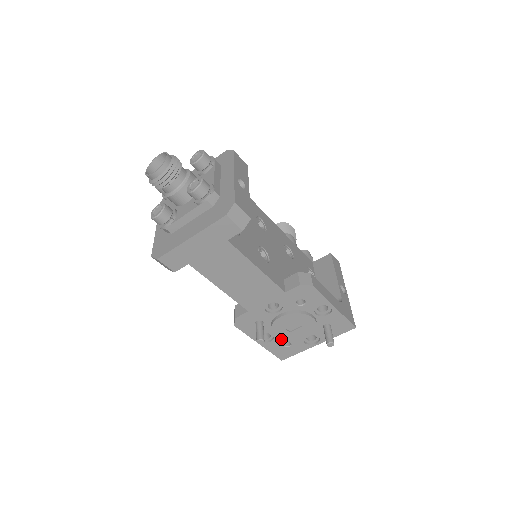
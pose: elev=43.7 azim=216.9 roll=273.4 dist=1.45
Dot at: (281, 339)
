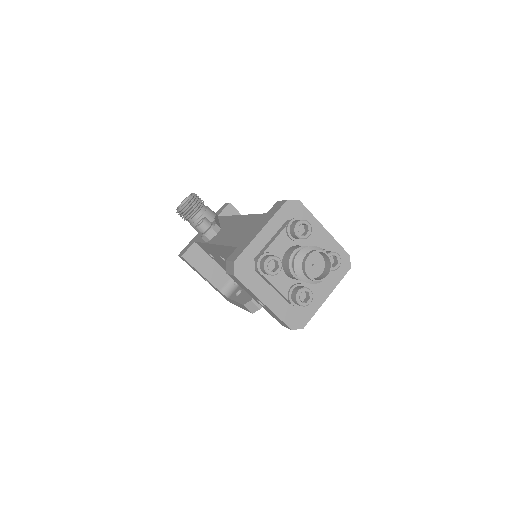
Dot at: occluded
